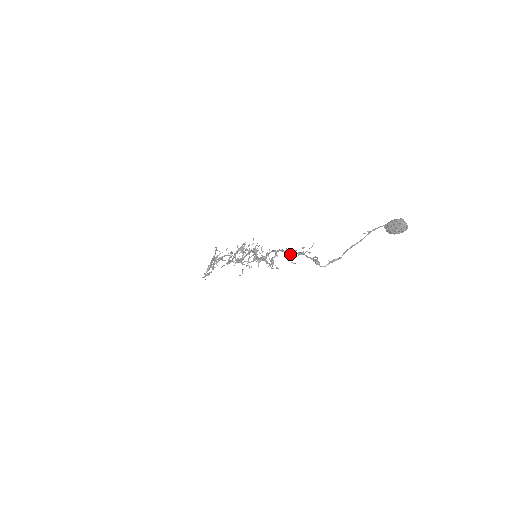
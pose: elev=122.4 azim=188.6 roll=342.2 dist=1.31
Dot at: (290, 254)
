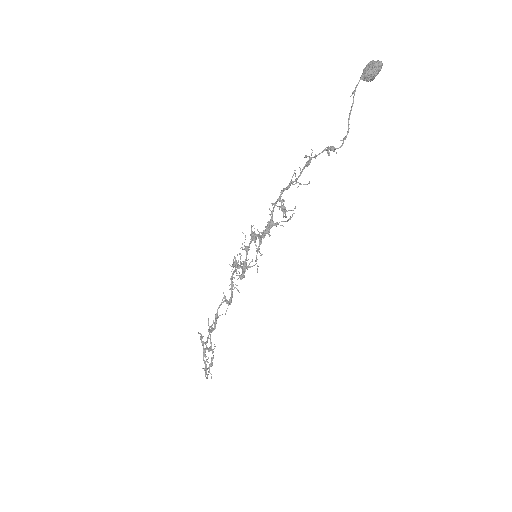
Dot at: (297, 178)
